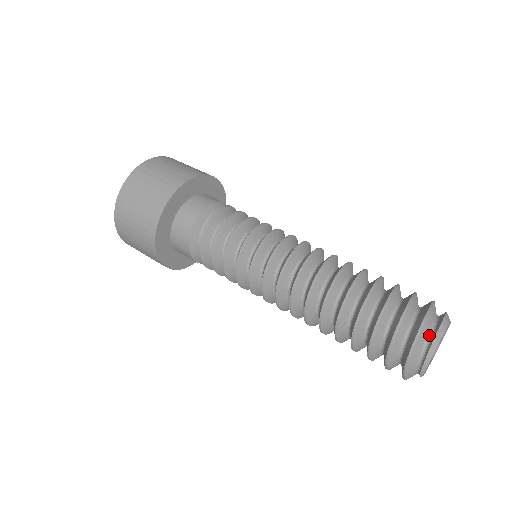
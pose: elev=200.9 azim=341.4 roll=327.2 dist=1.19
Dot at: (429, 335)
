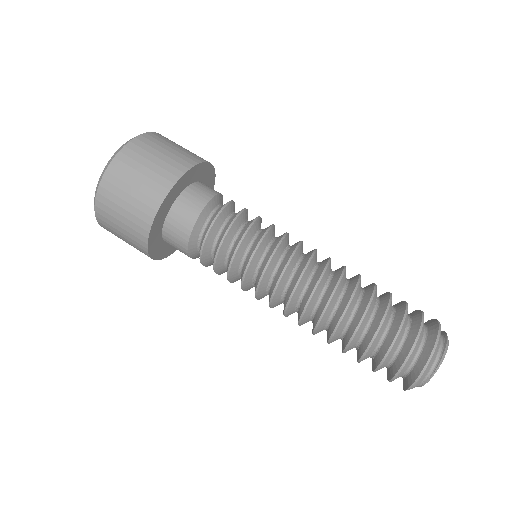
Dot at: occluded
